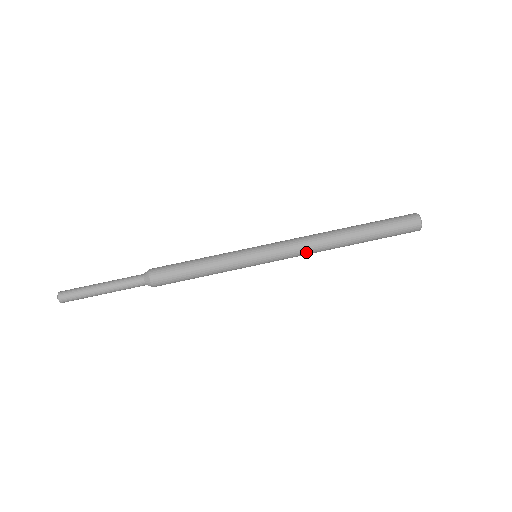
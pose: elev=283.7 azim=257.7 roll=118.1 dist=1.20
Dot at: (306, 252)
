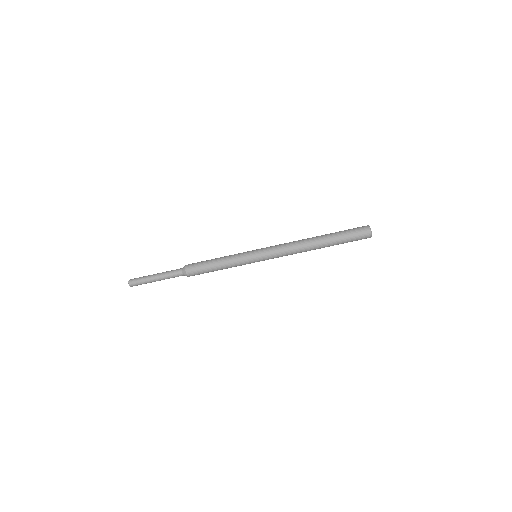
Dot at: occluded
